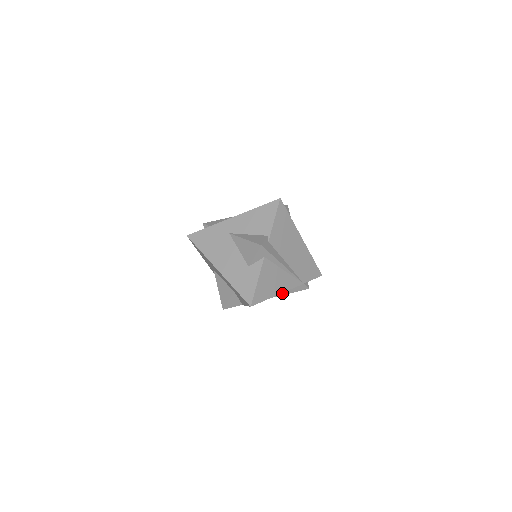
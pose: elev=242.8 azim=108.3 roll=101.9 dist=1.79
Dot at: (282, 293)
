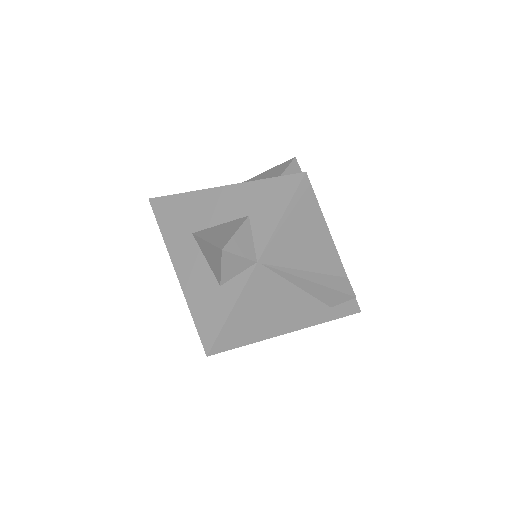
Dot at: (318, 279)
